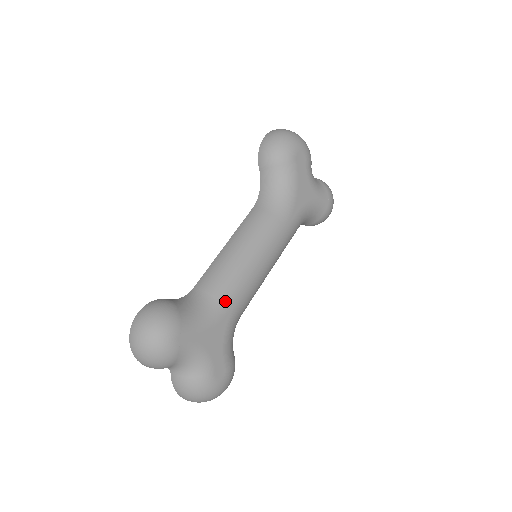
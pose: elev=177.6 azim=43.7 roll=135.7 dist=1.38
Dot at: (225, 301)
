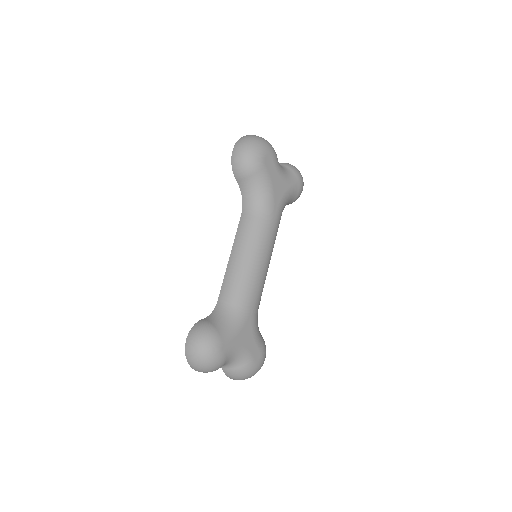
Dot at: (245, 305)
